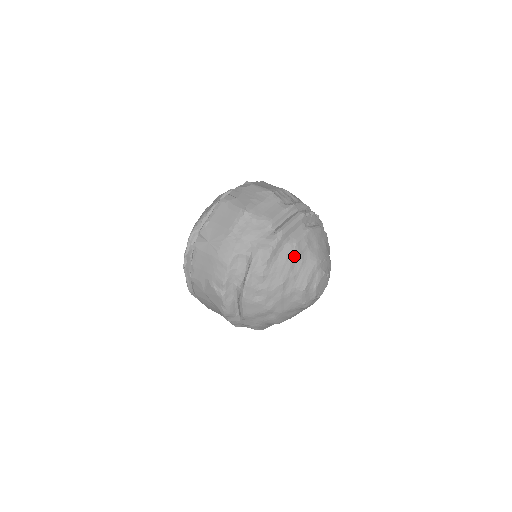
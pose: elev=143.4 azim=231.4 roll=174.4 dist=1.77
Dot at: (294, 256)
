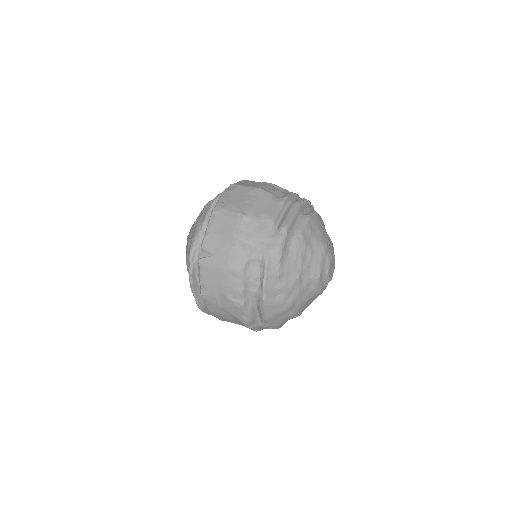
Dot at: (303, 247)
